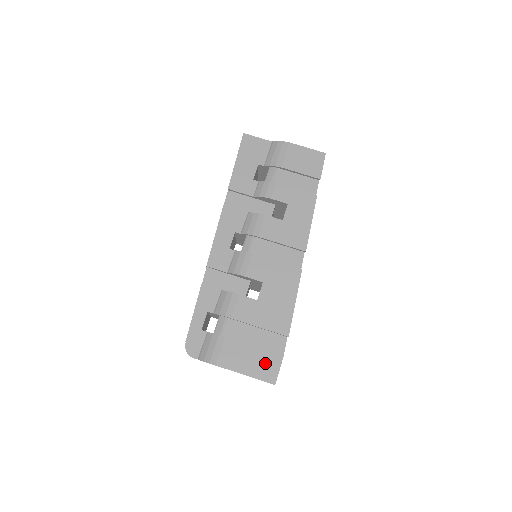
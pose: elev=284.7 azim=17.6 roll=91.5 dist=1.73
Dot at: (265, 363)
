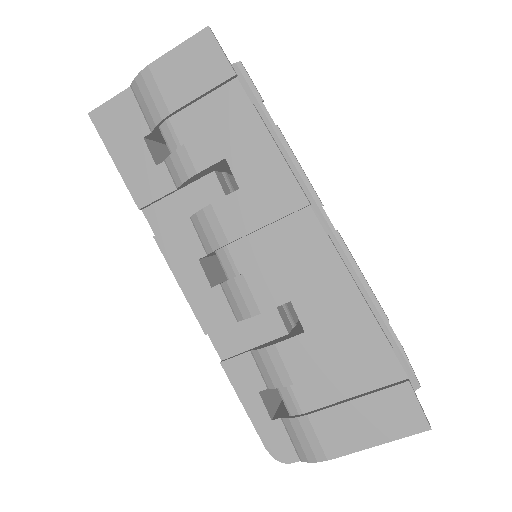
Dot at: (391, 410)
